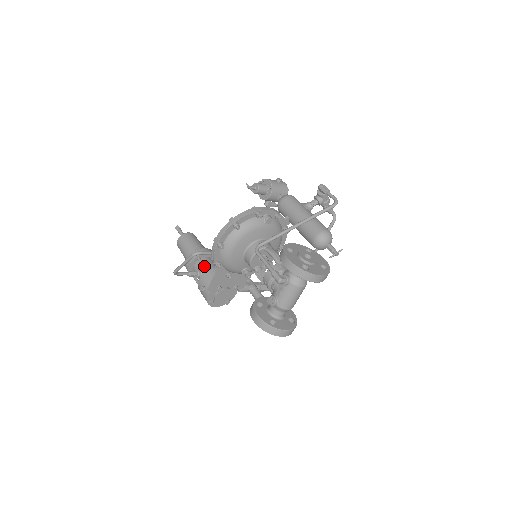
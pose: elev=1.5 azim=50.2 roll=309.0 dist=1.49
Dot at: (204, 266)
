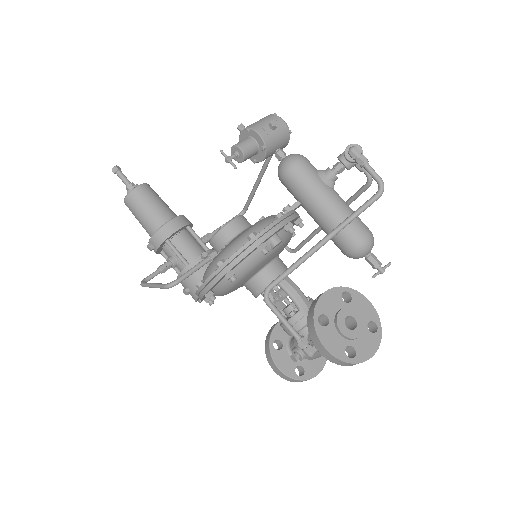
Dot at: (179, 256)
